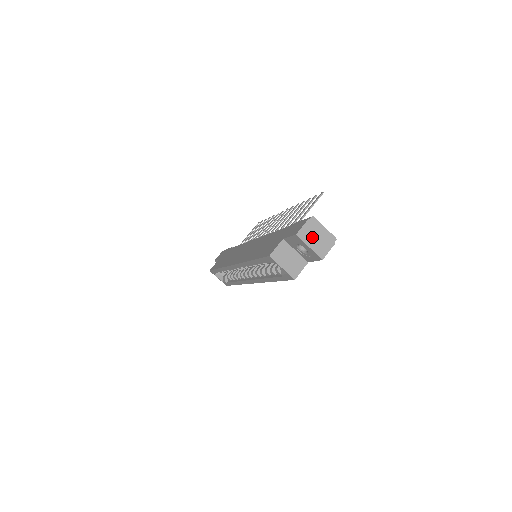
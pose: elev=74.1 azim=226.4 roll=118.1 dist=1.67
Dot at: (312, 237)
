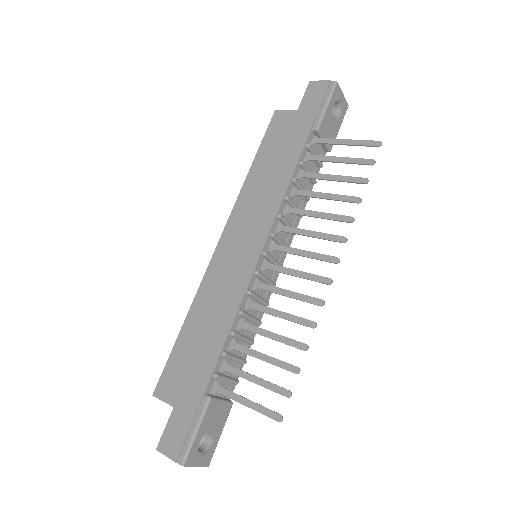
Dot at: occluded
